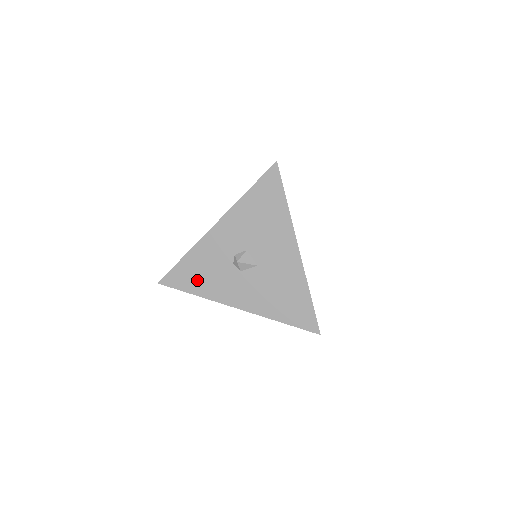
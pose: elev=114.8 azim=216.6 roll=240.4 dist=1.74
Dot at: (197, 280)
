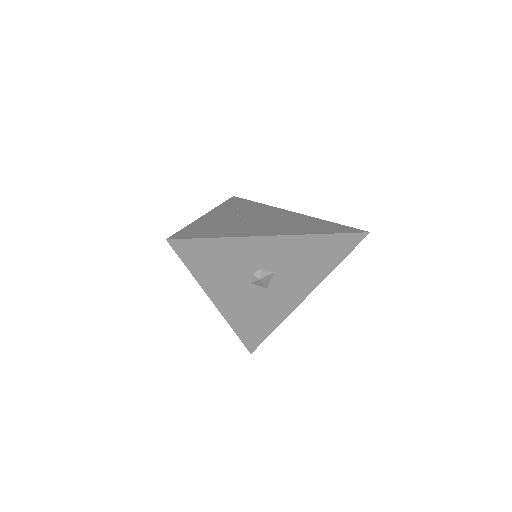
Dot at: (208, 264)
